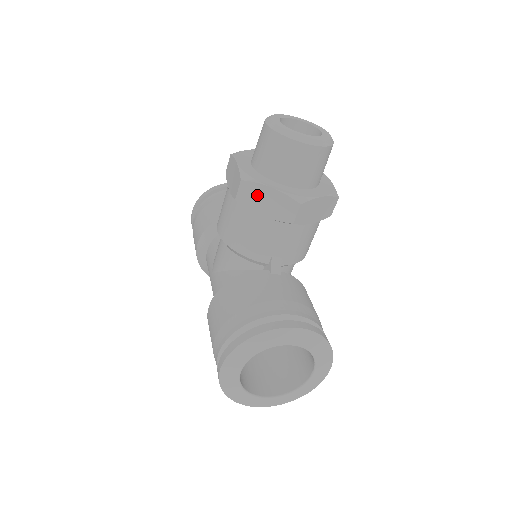
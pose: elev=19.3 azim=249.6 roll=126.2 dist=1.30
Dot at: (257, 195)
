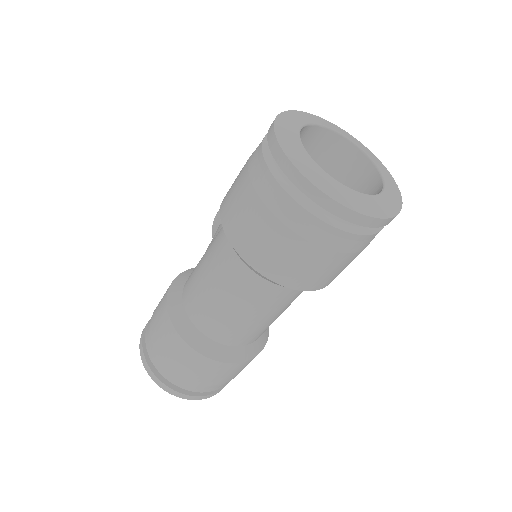
Dot at: occluded
